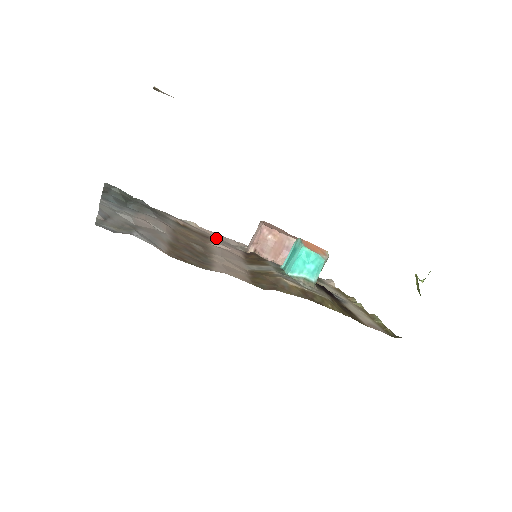
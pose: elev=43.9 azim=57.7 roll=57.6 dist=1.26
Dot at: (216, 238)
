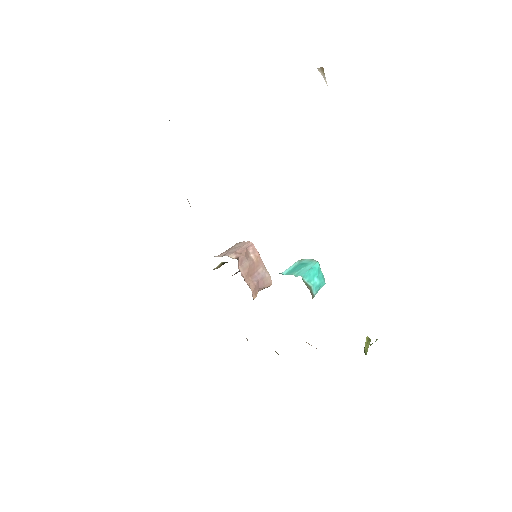
Dot at: occluded
